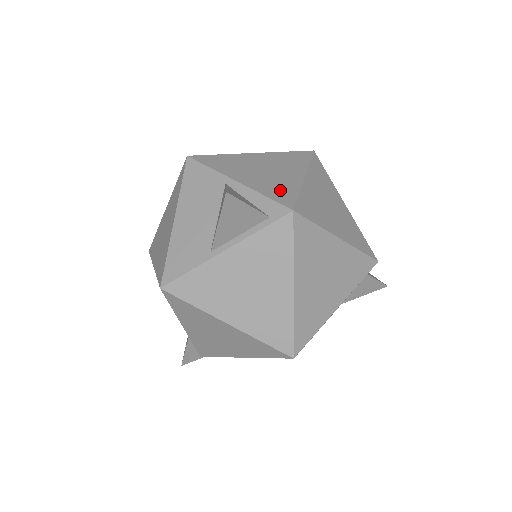
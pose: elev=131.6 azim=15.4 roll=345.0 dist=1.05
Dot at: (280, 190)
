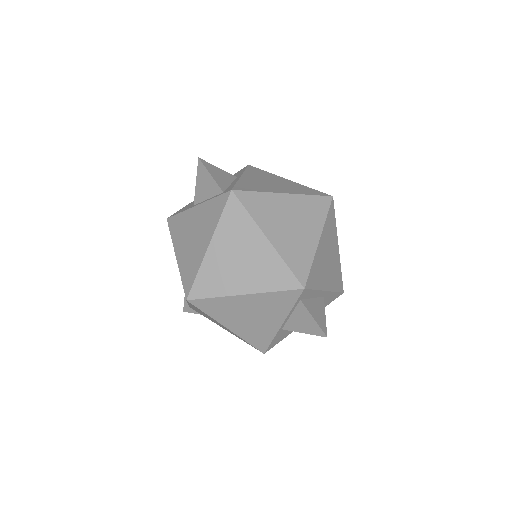
Dot at: (251, 186)
